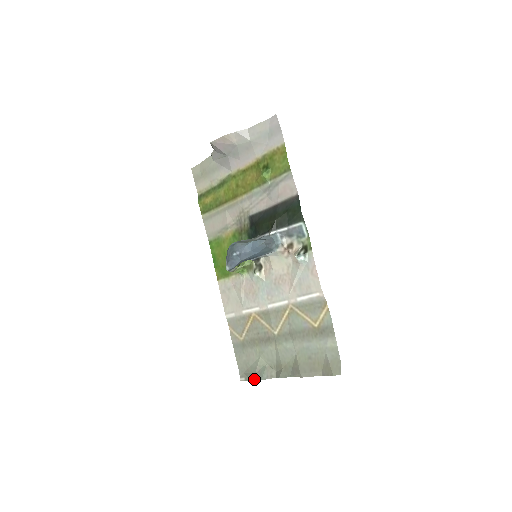
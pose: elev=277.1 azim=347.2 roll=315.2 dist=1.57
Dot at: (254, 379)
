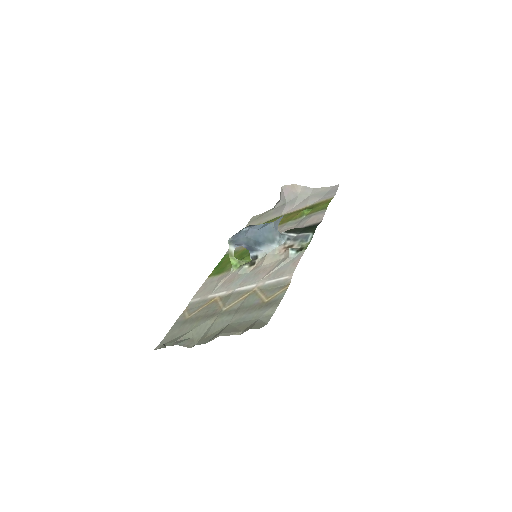
Dot at: (170, 344)
